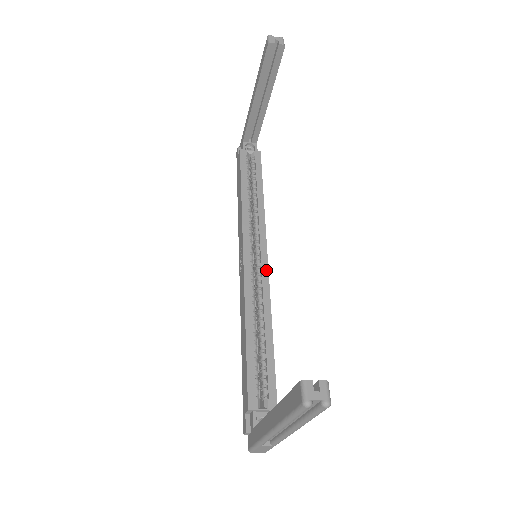
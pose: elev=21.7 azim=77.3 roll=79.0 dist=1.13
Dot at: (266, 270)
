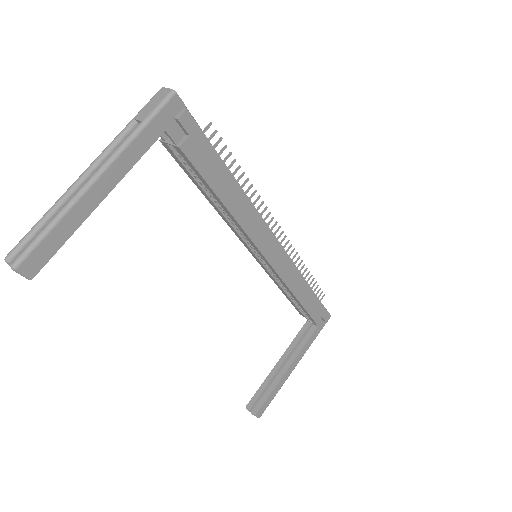
Dot at: (270, 266)
